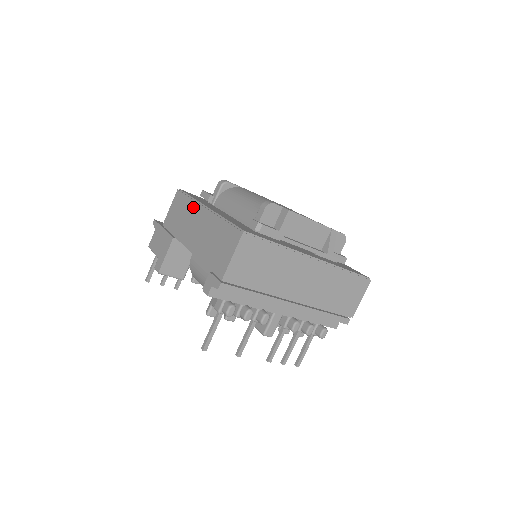
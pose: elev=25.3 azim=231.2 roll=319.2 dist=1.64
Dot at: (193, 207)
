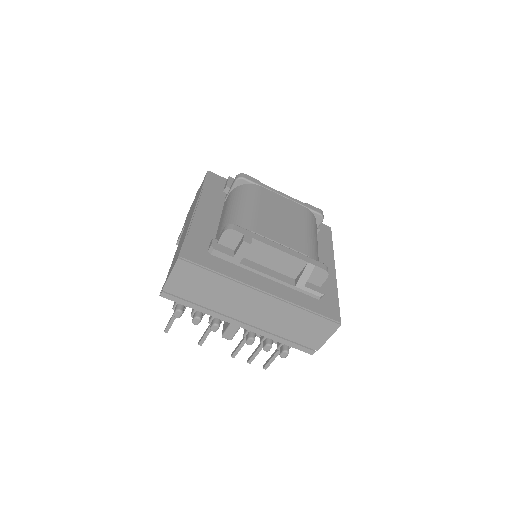
Dot at: occluded
